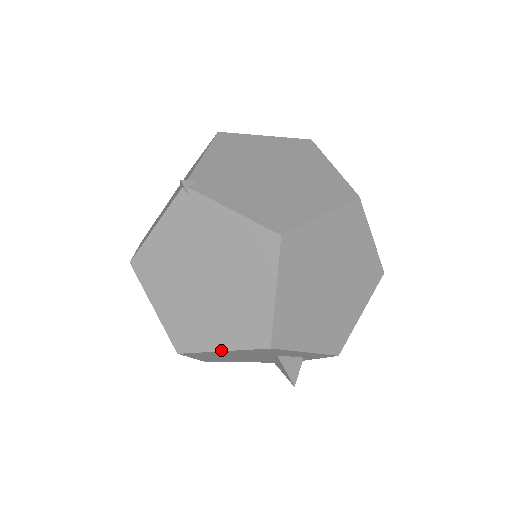
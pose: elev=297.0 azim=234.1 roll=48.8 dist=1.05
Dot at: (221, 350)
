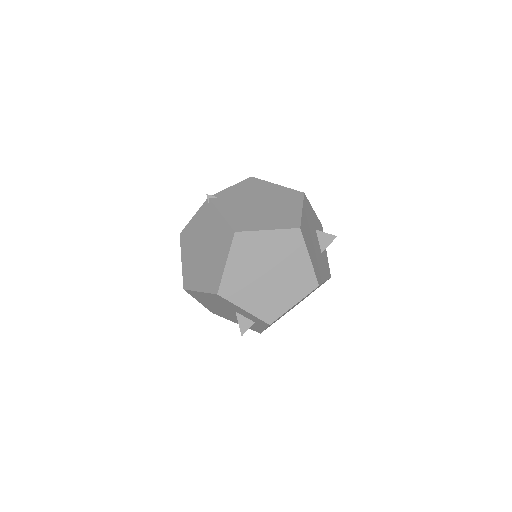
Dot at: (199, 291)
